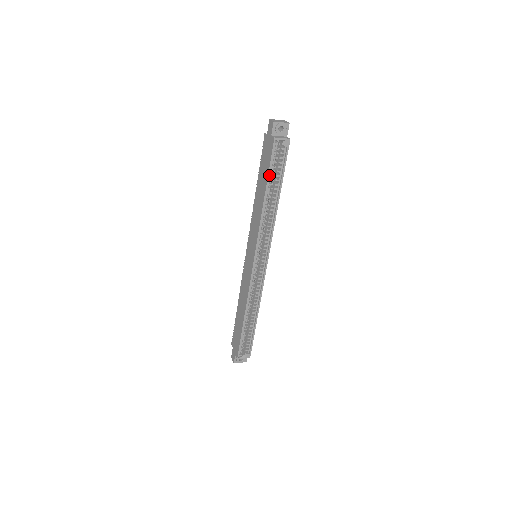
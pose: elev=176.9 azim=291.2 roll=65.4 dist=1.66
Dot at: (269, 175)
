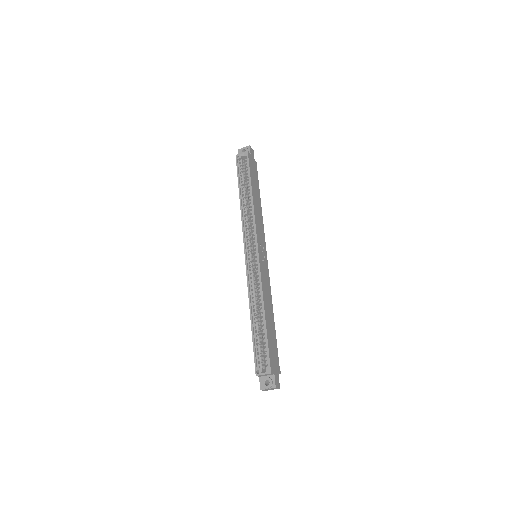
Dot at: (239, 180)
